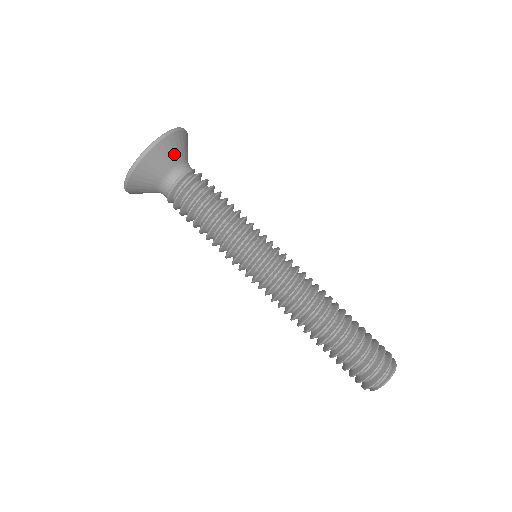
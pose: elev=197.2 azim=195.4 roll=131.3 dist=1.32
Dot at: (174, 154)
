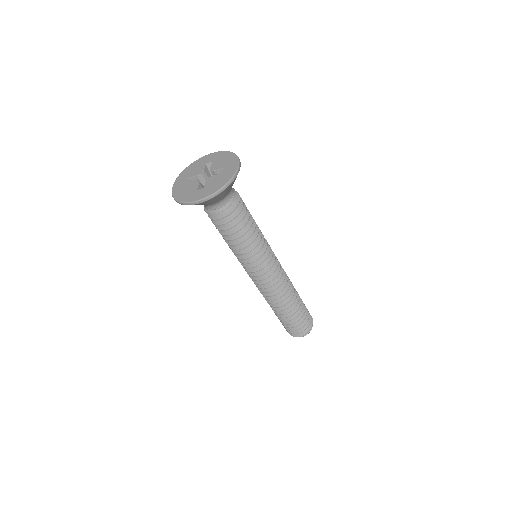
Dot at: occluded
